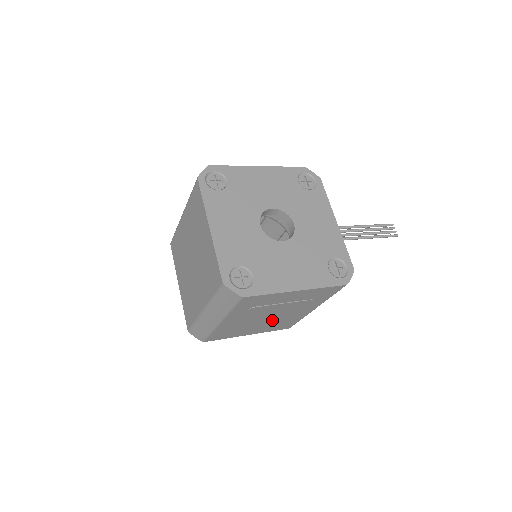
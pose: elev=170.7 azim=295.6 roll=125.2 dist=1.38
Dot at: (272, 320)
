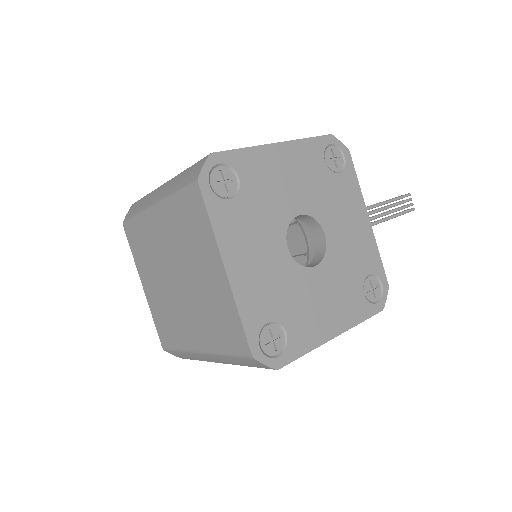
Dot at: occluded
